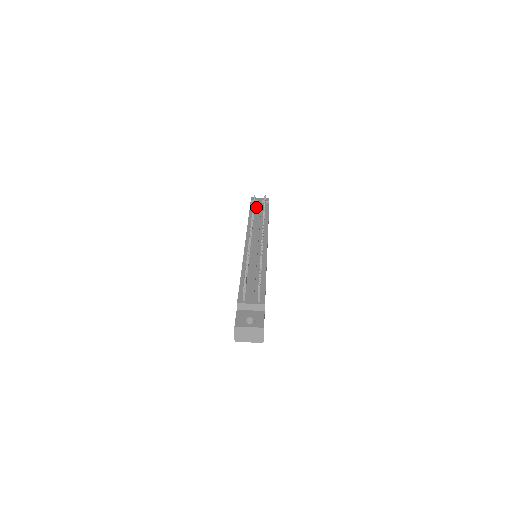
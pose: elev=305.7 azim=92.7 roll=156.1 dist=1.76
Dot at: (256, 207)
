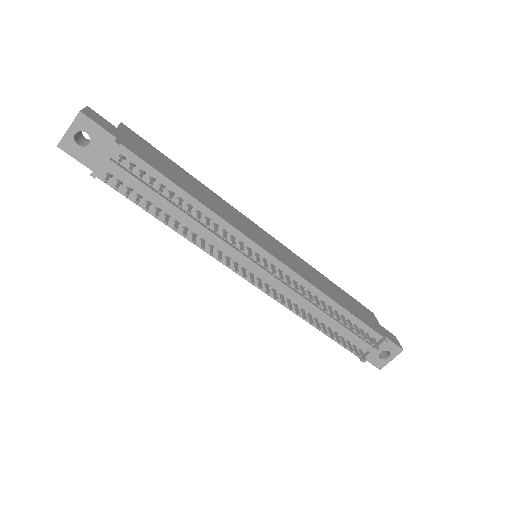
Dot at: (128, 184)
